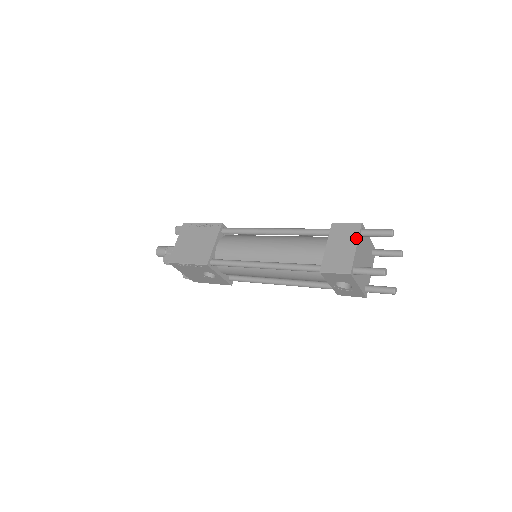
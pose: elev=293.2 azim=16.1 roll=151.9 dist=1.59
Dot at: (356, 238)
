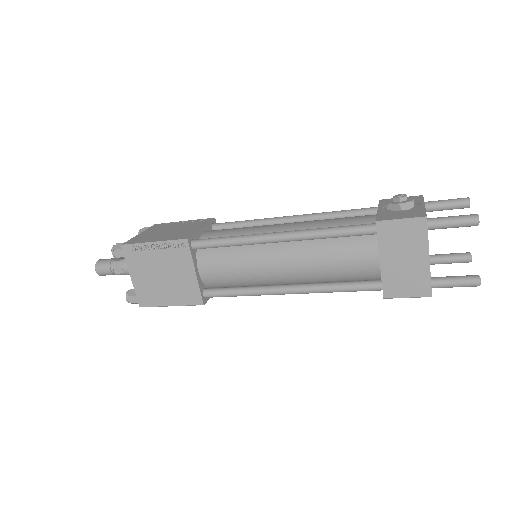
Dot at: (425, 244)
